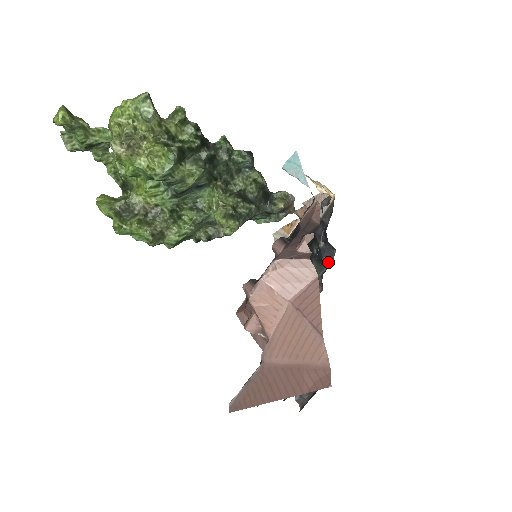
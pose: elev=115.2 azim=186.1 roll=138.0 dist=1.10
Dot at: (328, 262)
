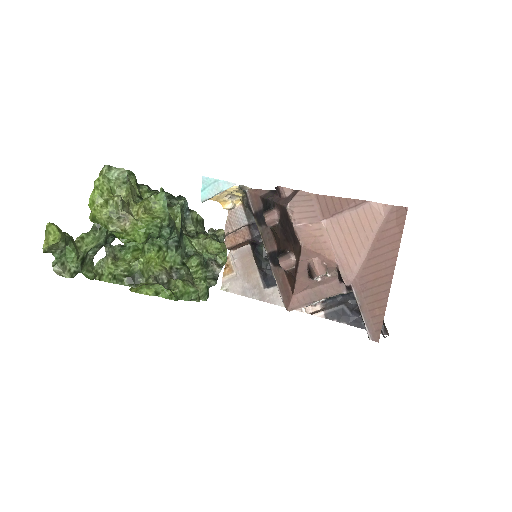
Dot at: occluded
